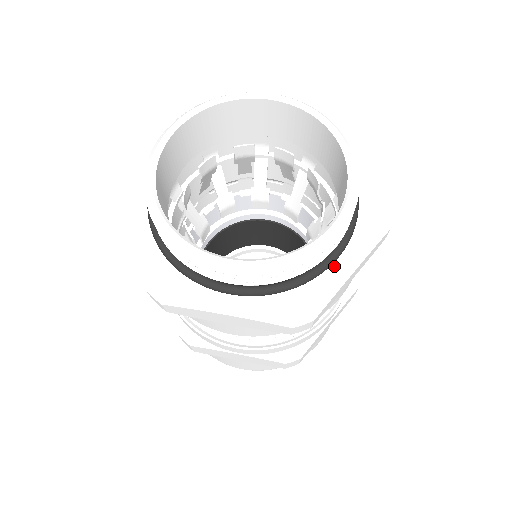
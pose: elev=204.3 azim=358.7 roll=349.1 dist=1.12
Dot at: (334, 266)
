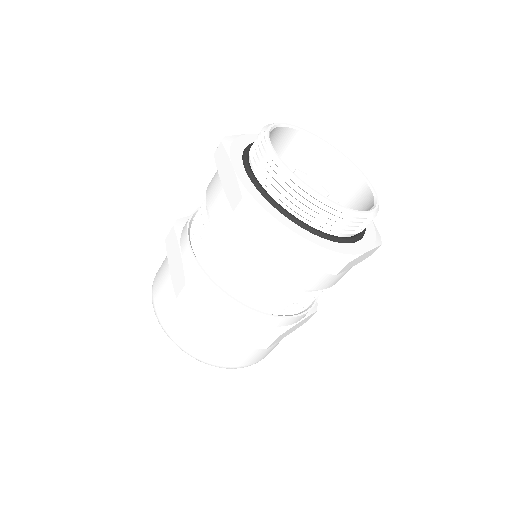
Dot at: occluded
